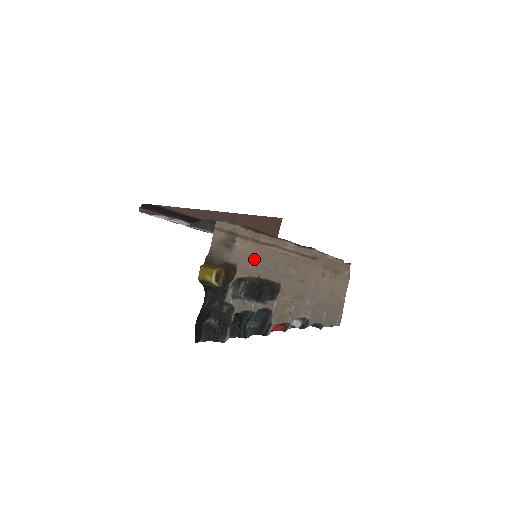
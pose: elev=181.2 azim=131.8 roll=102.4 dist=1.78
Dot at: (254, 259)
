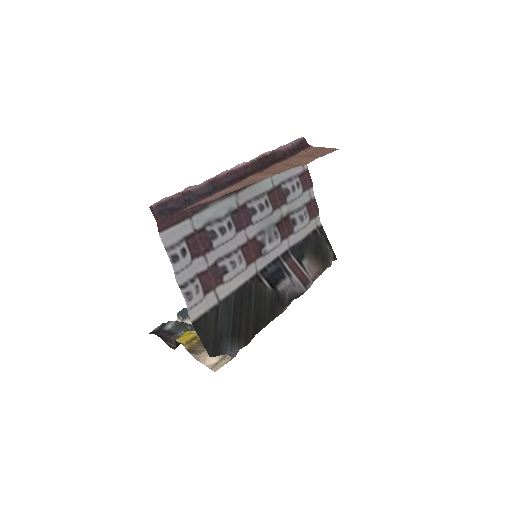
Dot at: occluded
